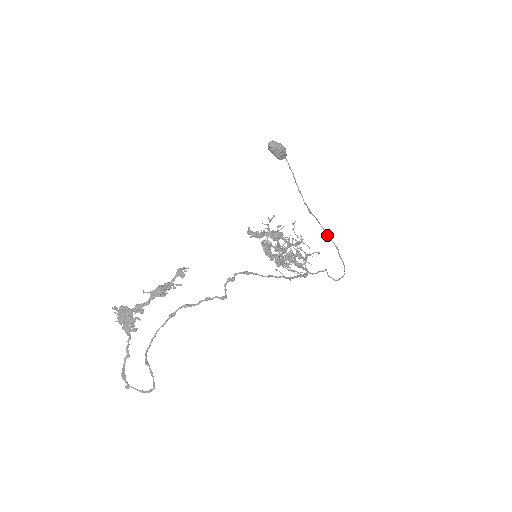
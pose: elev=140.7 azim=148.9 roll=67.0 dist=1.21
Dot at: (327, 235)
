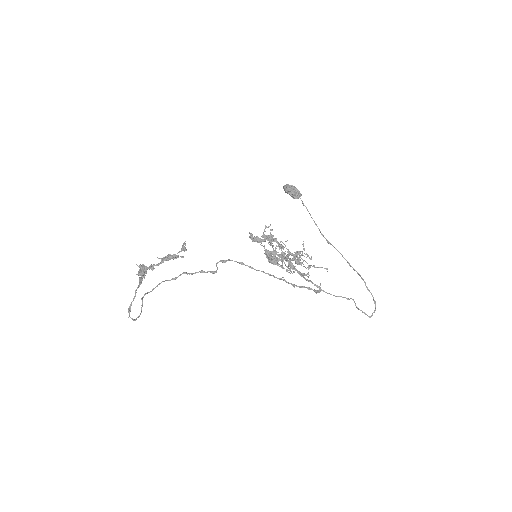
Dot at: (351, 266)
